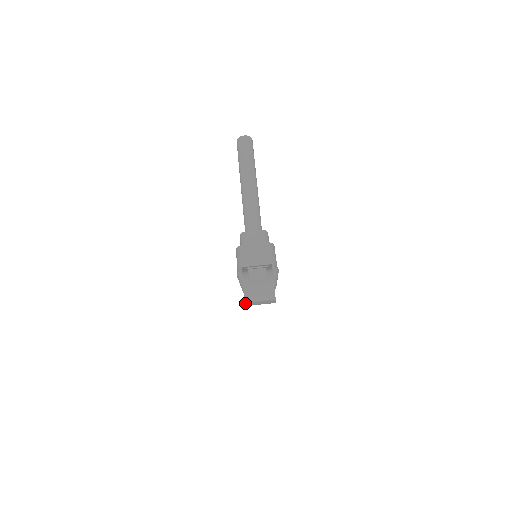
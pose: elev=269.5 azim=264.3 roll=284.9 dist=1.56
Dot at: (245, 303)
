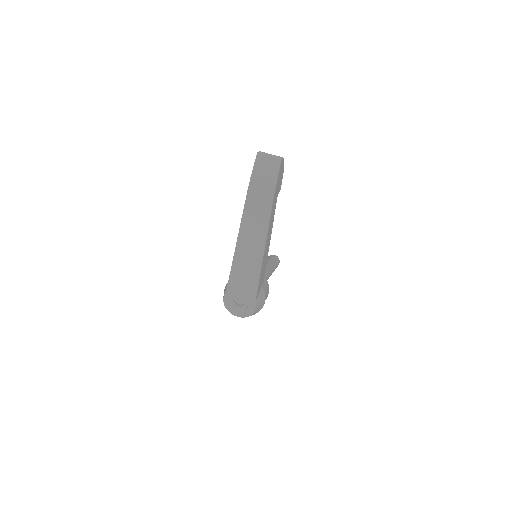
Dot at: (256, 158)
